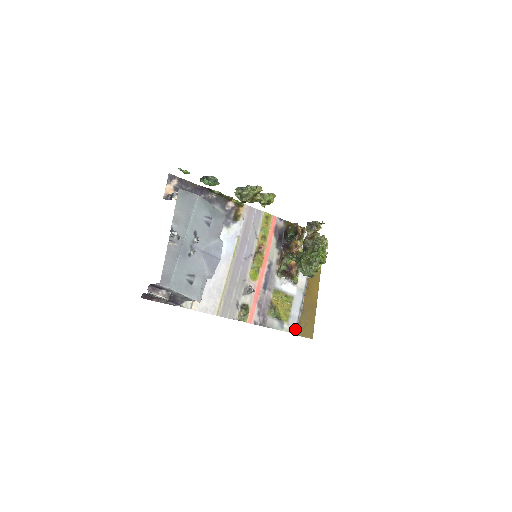
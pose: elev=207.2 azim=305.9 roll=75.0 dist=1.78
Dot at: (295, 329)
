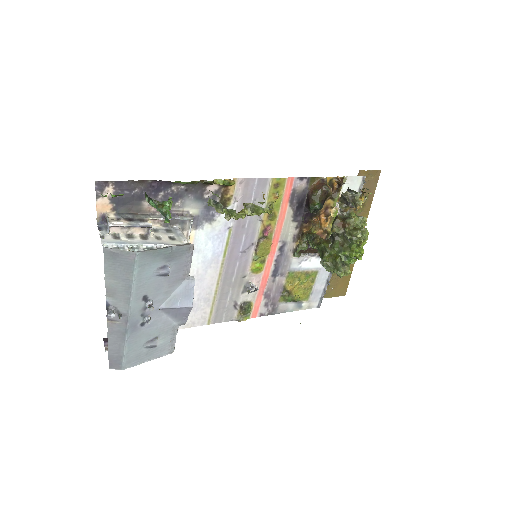
Dot at: (318, 303)
